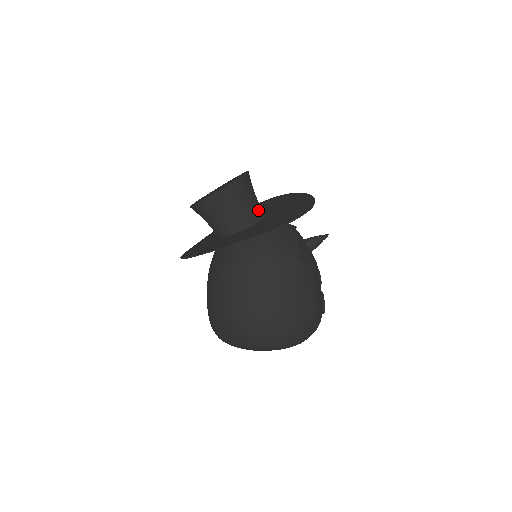
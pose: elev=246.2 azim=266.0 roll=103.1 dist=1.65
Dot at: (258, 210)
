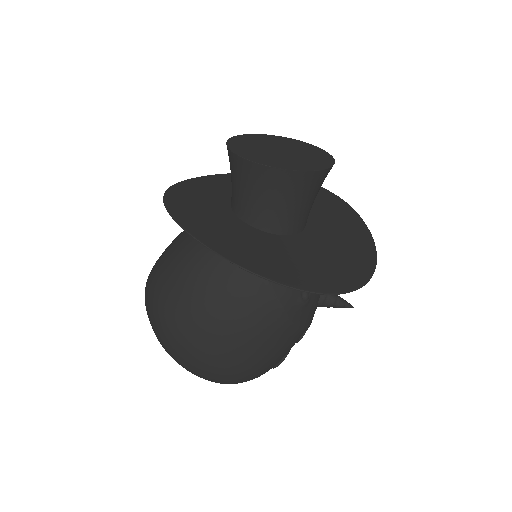
Dot at: (301, 220)
